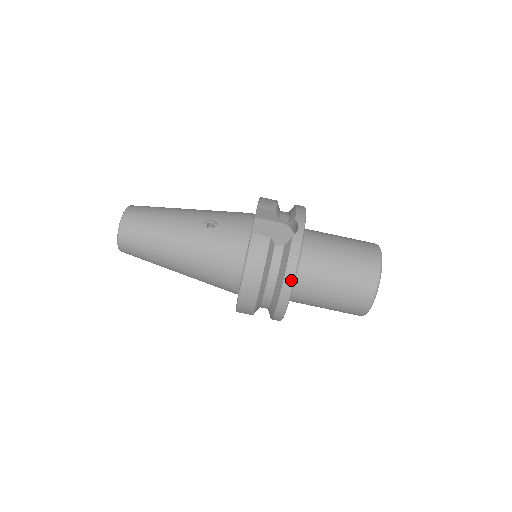
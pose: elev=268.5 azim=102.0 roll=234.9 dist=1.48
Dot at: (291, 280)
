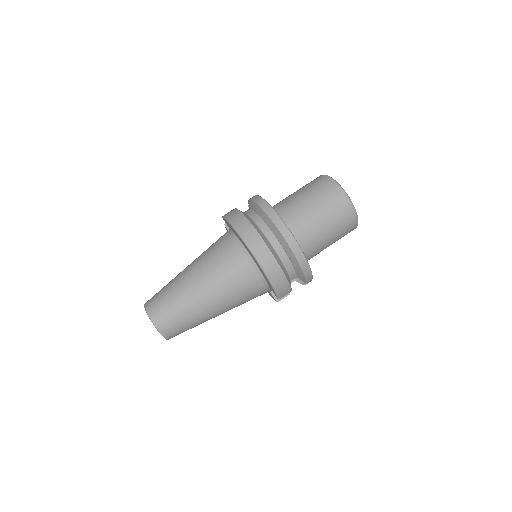
Dot at: (262, 201)
